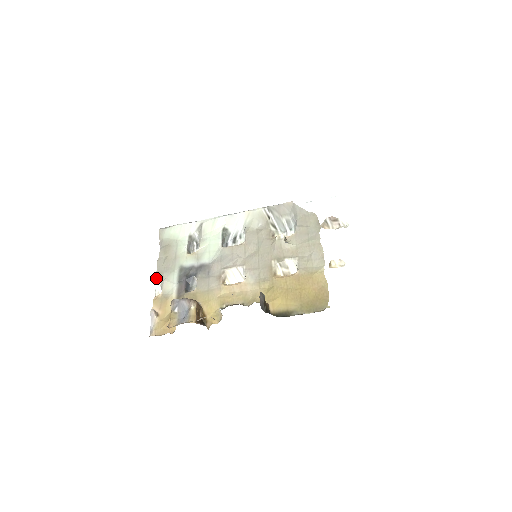
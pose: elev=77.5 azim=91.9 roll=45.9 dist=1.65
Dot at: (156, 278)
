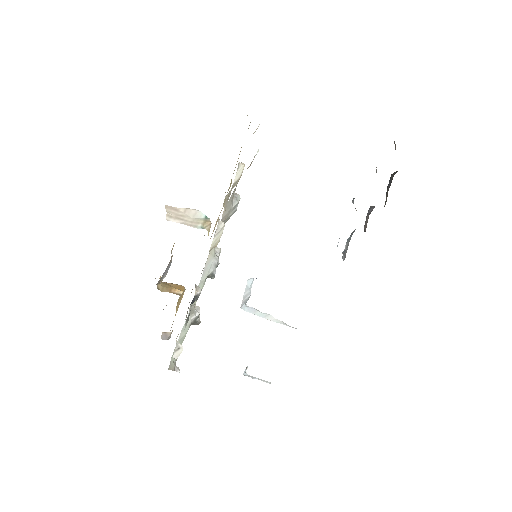
Dot at: occluded
